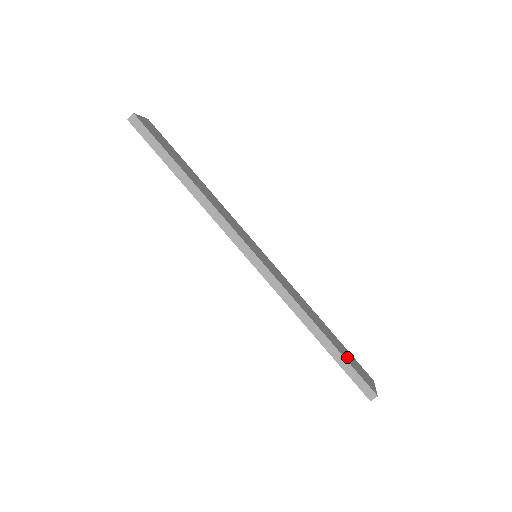
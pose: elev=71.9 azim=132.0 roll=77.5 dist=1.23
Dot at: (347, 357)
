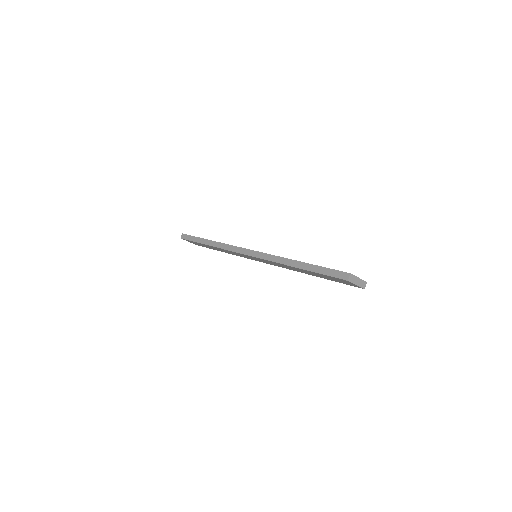
Dot at: occluded
